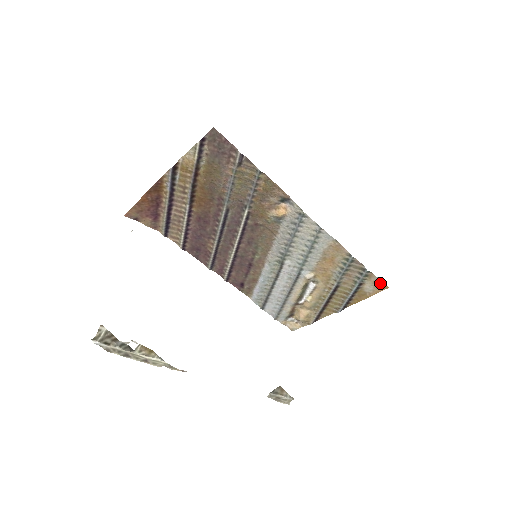
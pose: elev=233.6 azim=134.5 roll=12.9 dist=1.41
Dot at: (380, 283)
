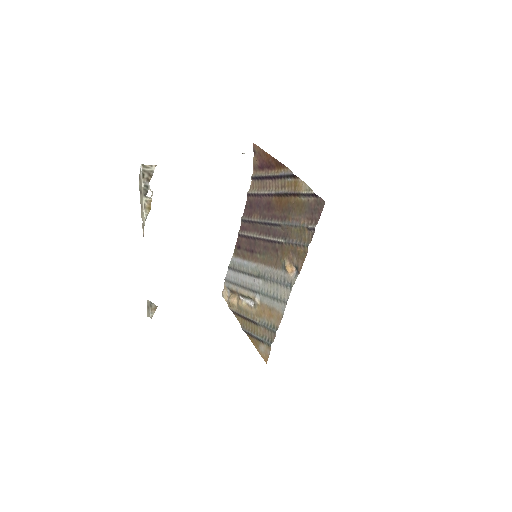
Dot at: (267, 356)
